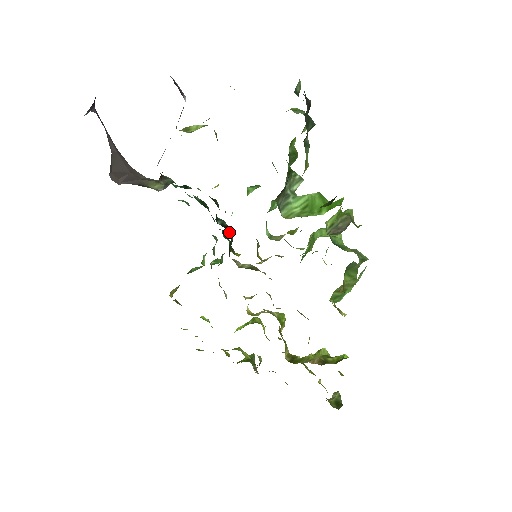
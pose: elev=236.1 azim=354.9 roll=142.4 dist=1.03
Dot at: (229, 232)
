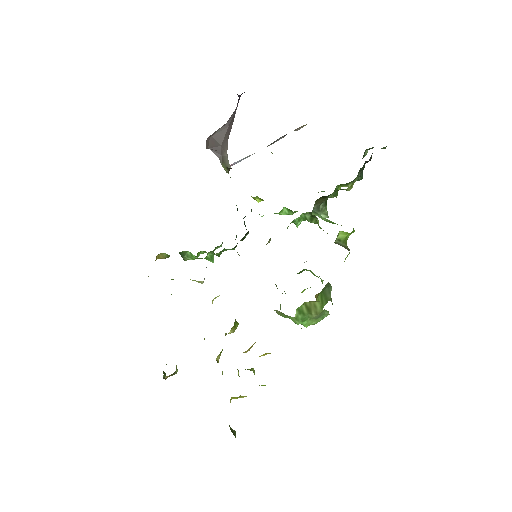
Dot at: occluded
